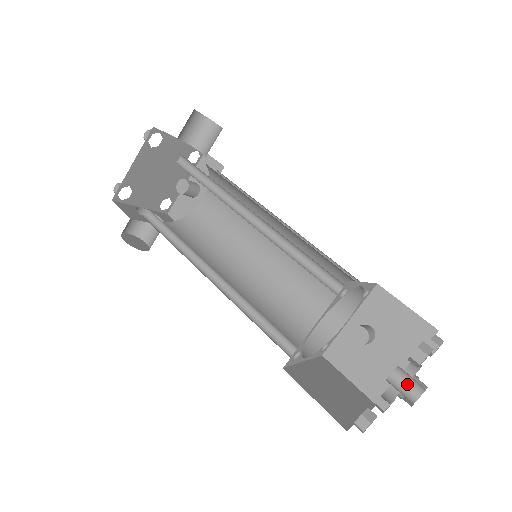
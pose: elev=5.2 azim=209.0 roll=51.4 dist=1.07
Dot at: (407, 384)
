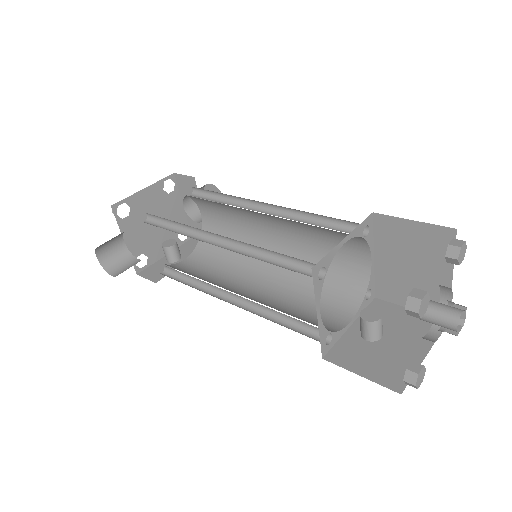
Dot at: (445, 305)
